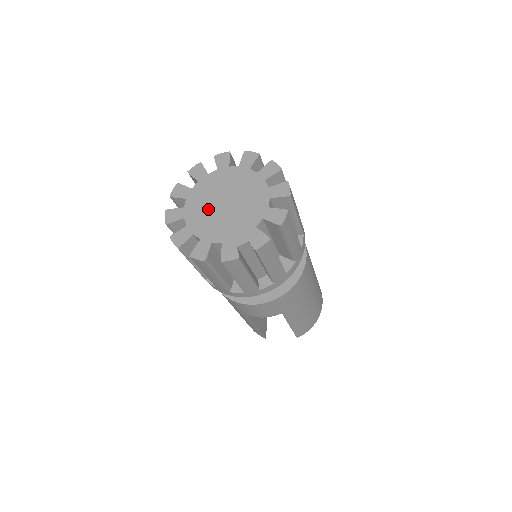
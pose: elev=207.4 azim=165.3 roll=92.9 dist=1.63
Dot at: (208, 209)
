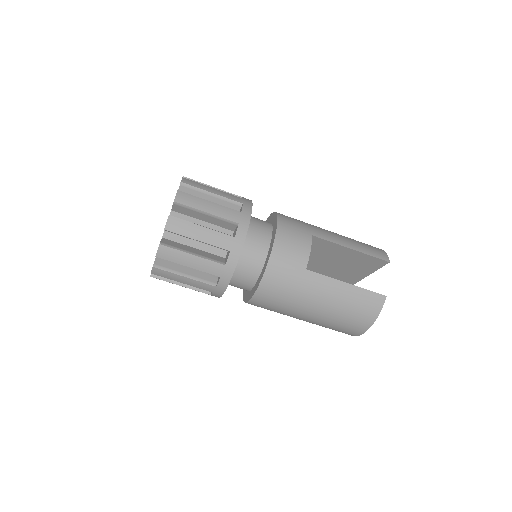
Dot at: occluded
